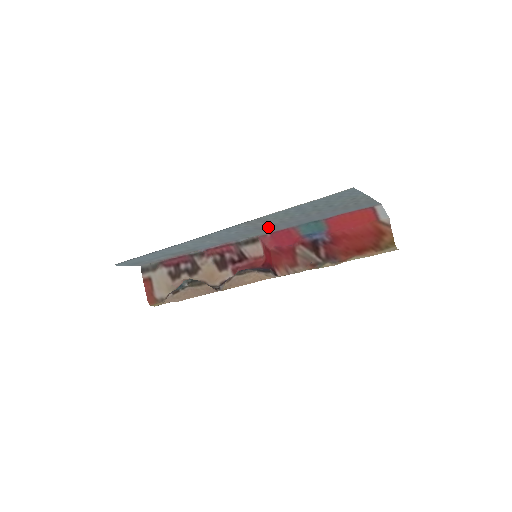
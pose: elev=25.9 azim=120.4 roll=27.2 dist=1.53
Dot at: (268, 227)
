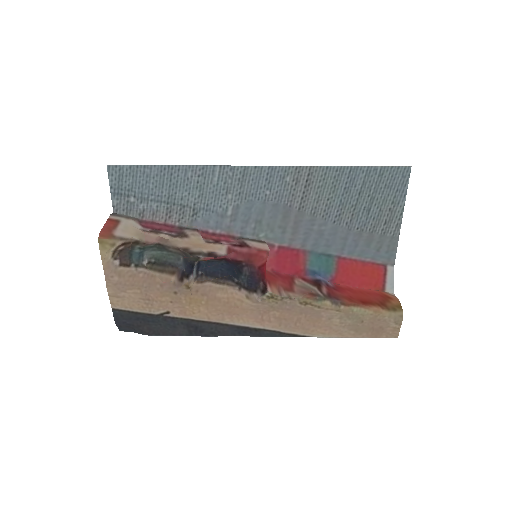
Dot at: (292, 219)
